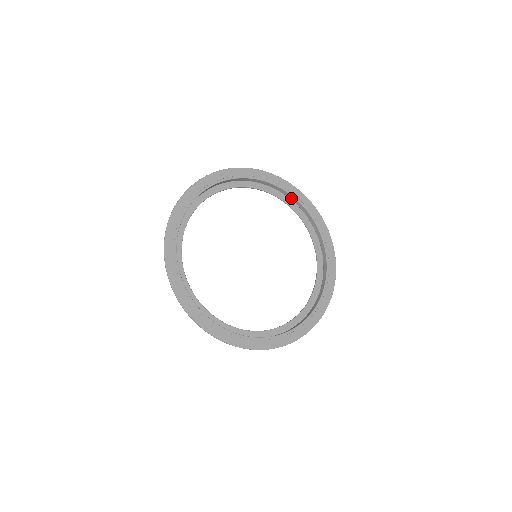
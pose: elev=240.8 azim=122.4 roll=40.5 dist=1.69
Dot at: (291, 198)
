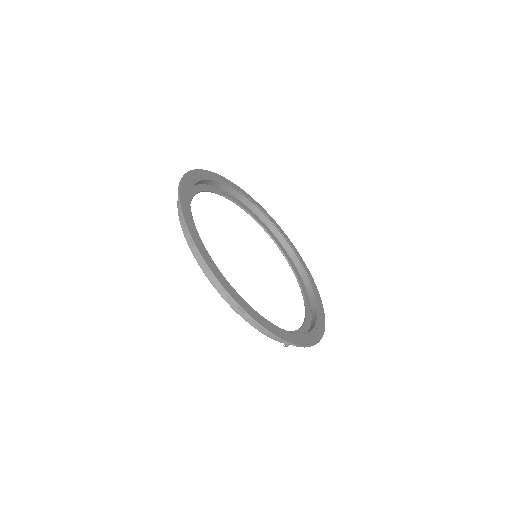
Dot at: (267, 223)
